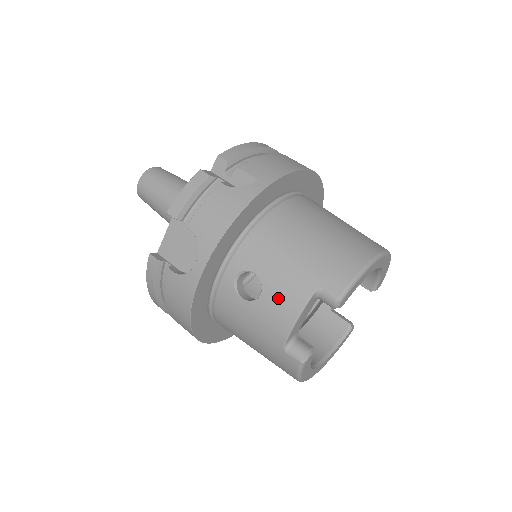
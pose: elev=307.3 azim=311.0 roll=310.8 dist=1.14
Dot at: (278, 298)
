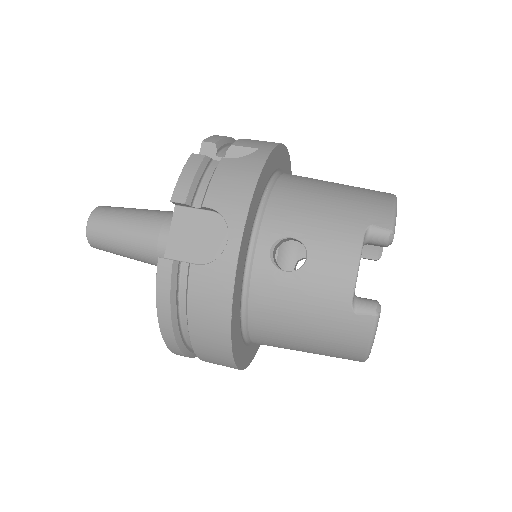
Dot at: (329, 252)
